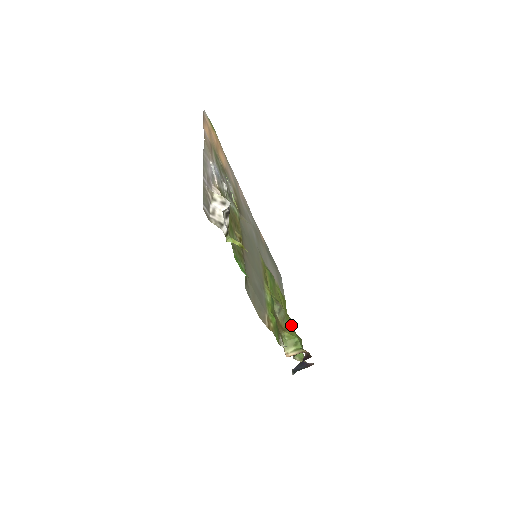
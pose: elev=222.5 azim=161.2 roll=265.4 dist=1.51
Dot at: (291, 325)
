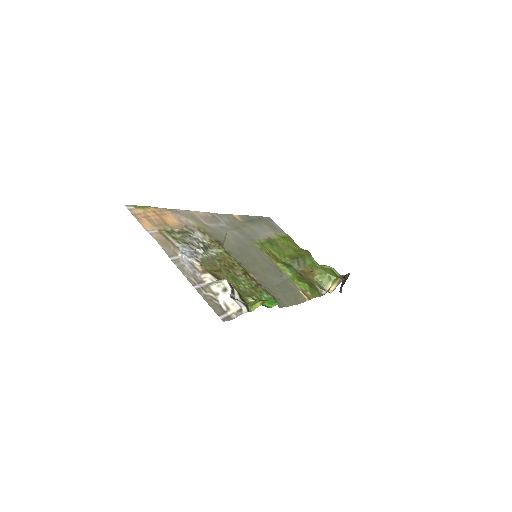
Dot at: (310, 255)
